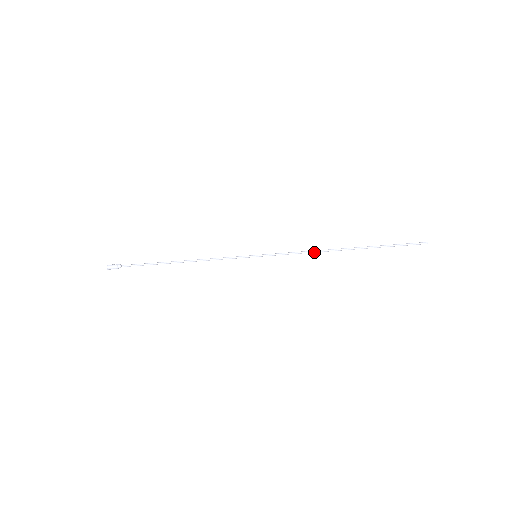
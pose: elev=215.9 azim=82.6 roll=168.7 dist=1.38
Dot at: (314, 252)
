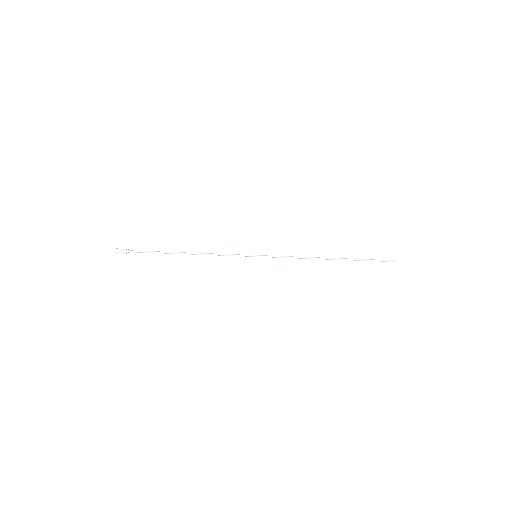
Dot at: (306, 258)
